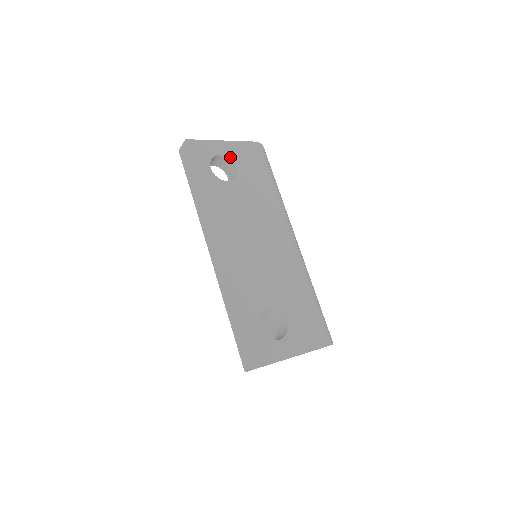
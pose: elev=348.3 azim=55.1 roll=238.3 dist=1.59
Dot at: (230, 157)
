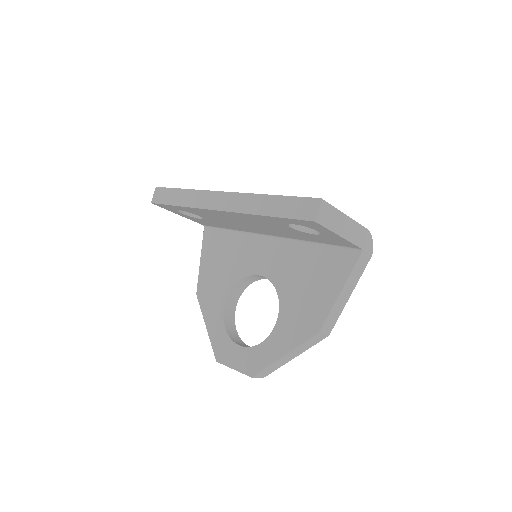
Dot at: occluded
